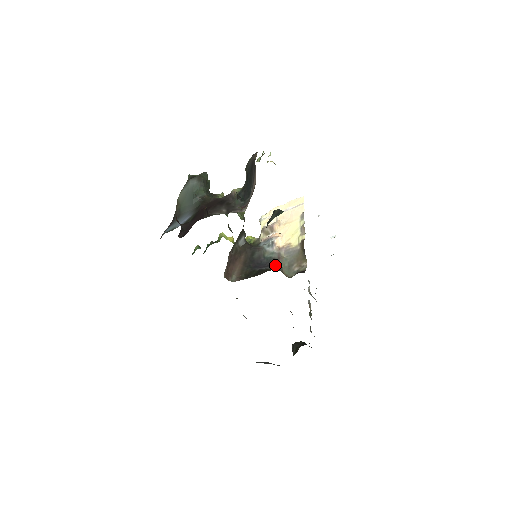
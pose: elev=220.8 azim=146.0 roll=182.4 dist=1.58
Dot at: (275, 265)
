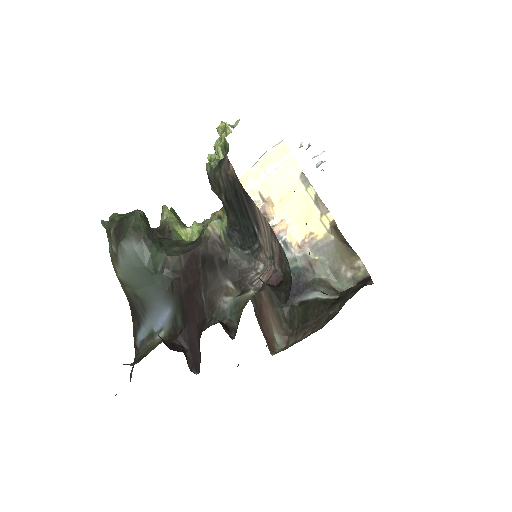
Dot at: (315, 282)
